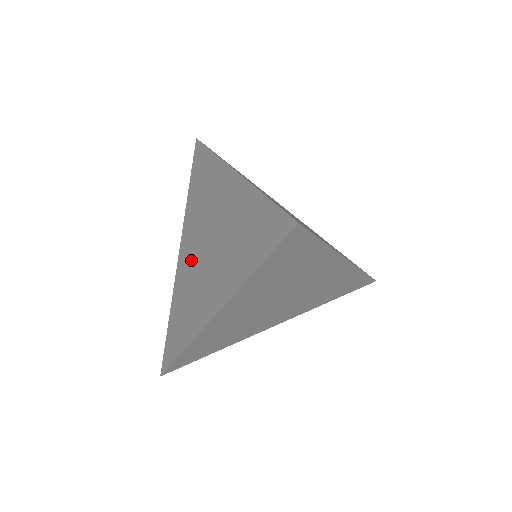
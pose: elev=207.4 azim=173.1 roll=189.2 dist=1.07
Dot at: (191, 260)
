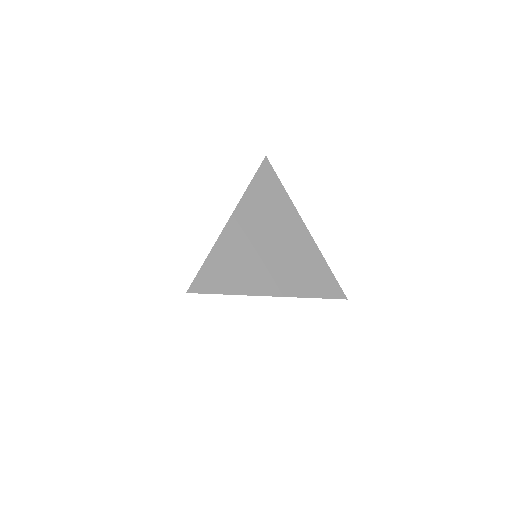
Dot at: occluded
